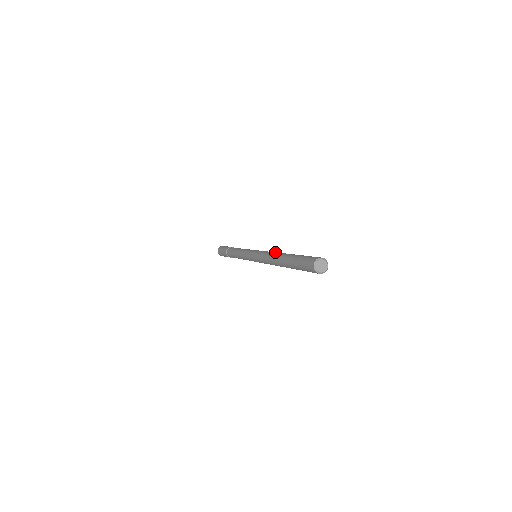
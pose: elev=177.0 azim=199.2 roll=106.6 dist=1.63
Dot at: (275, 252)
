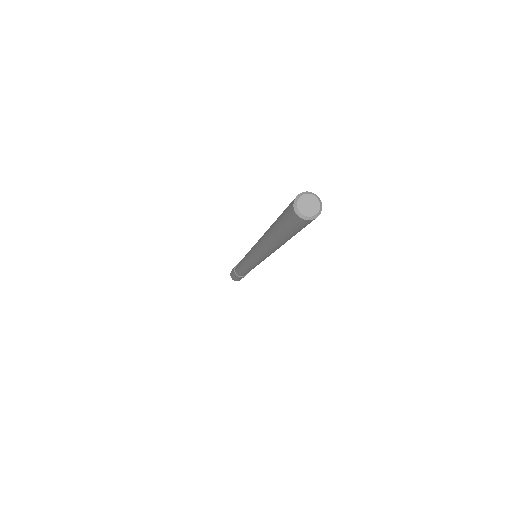
Dot at: occluded
